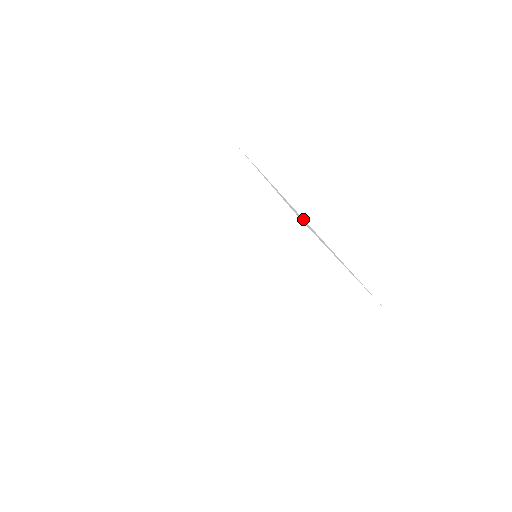
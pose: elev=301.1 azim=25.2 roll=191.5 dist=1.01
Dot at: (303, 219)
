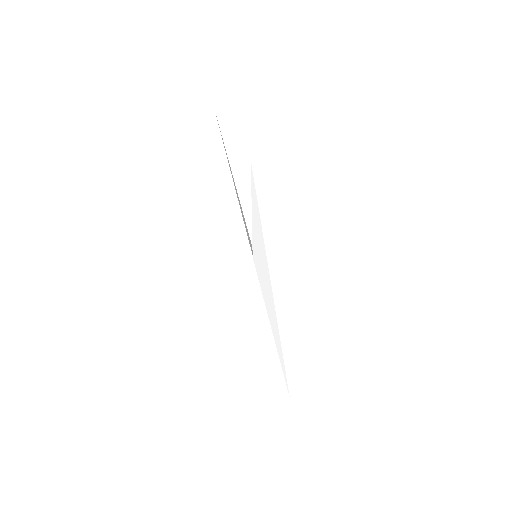
Dot at: (267, 262)
